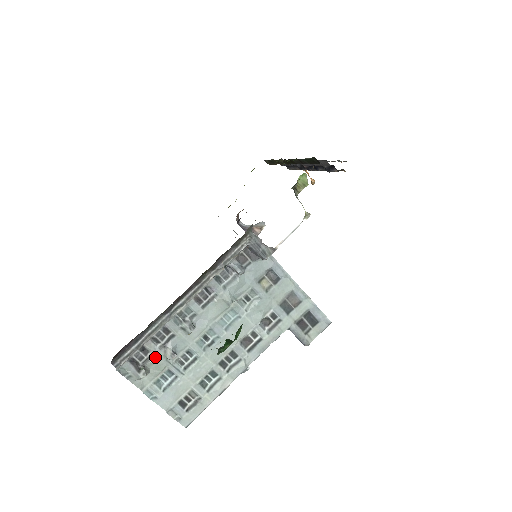
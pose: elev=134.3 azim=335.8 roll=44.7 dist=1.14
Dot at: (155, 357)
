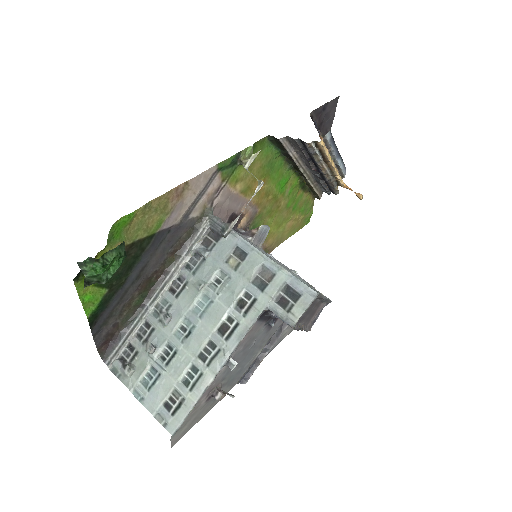
Dot at: (139, 353)
